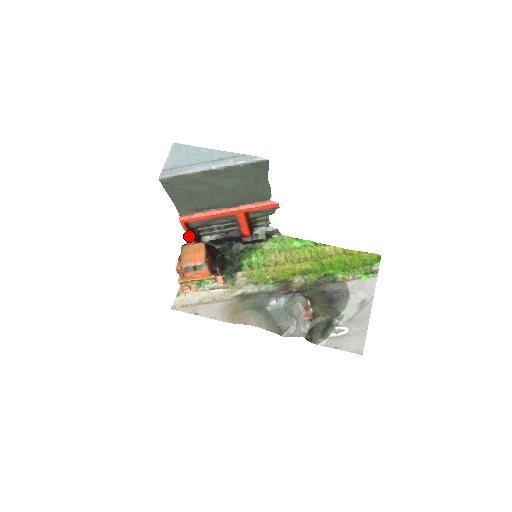
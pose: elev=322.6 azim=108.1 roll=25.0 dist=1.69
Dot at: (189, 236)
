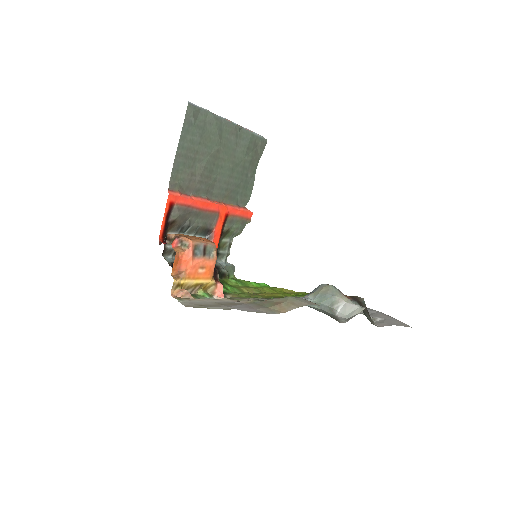
Dot at: (160, 237)
